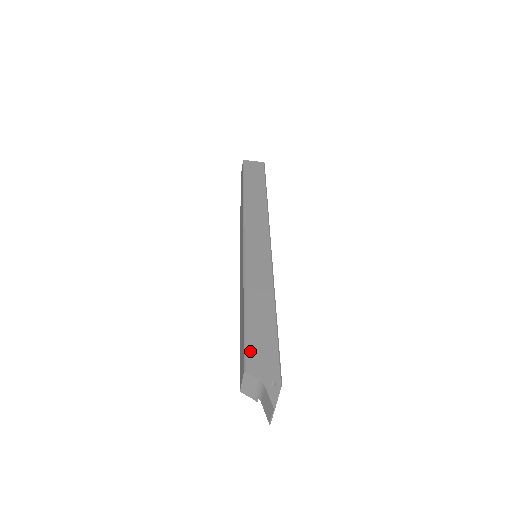
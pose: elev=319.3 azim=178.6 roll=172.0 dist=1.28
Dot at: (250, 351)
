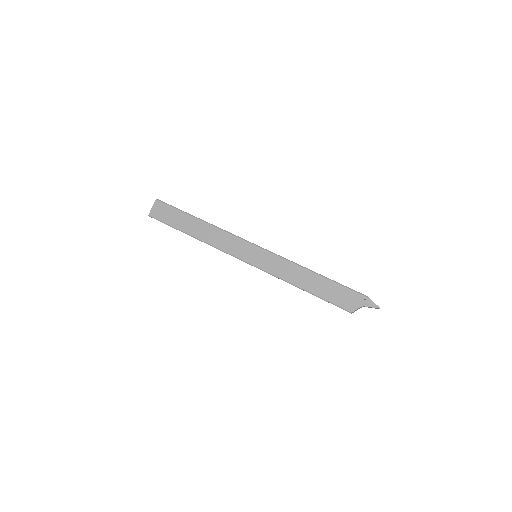
Dot at: (339, 303)
